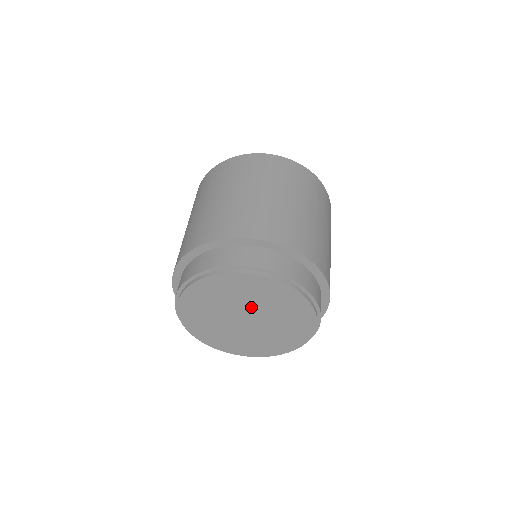
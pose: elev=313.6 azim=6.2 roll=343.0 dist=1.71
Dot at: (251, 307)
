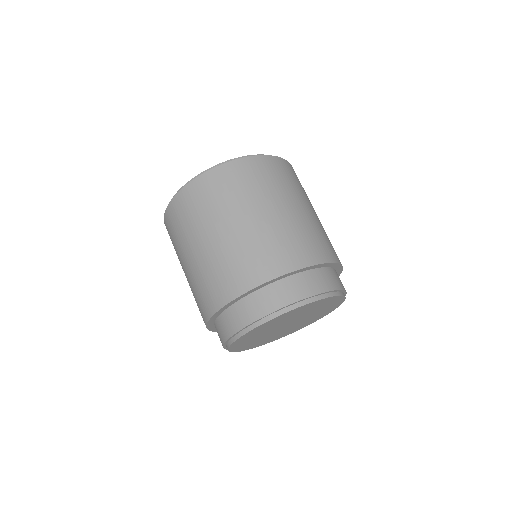
Dot at: (293, 319)
